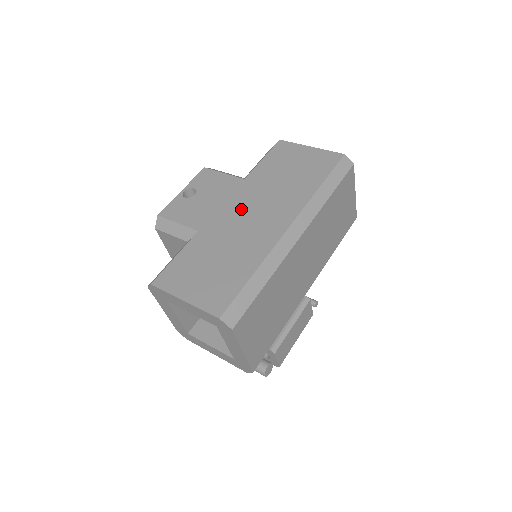
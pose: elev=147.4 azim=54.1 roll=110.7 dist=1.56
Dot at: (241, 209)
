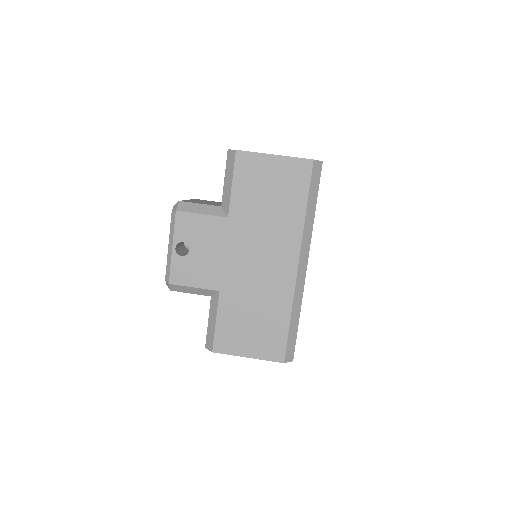
Dot at: (245, 257)
